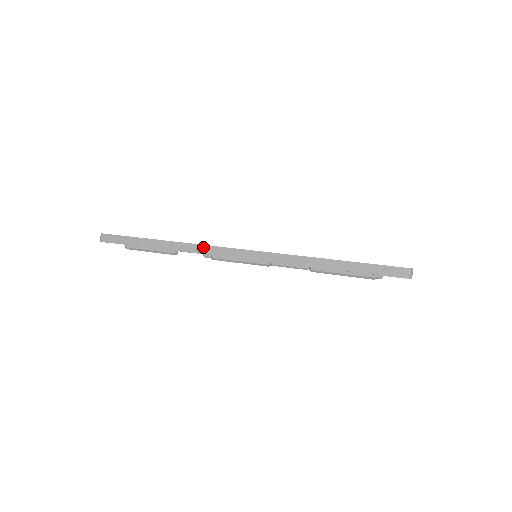
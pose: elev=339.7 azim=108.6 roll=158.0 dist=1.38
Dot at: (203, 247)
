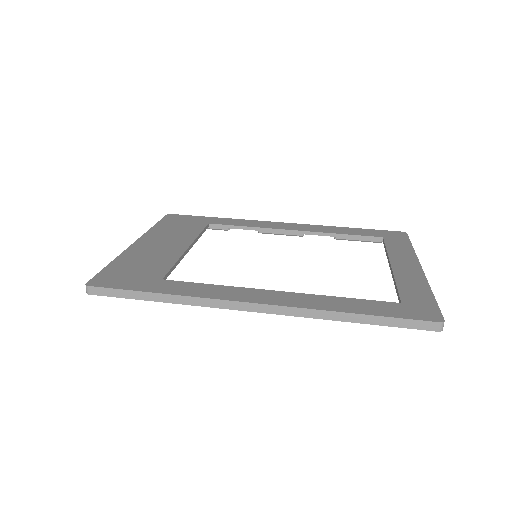
Dot at: (212, 301)
